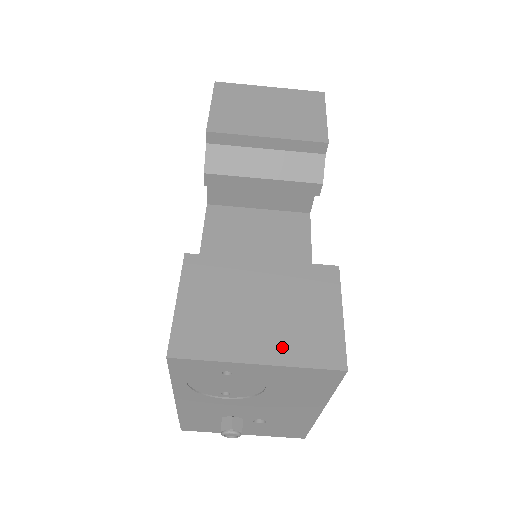
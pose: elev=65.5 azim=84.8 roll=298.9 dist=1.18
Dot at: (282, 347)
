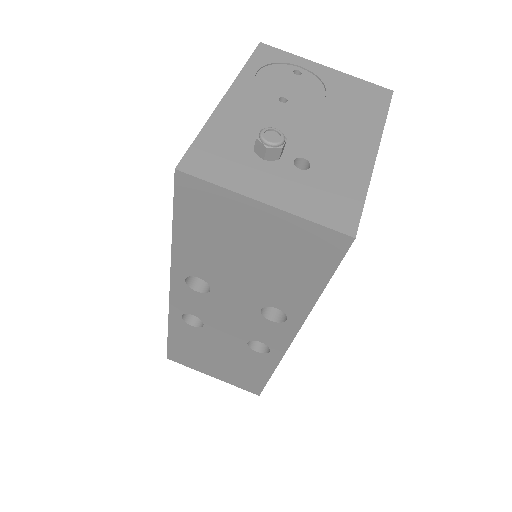
Dot at: occluded
